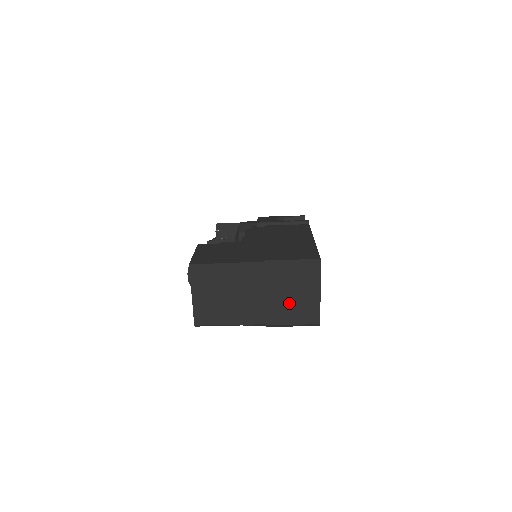
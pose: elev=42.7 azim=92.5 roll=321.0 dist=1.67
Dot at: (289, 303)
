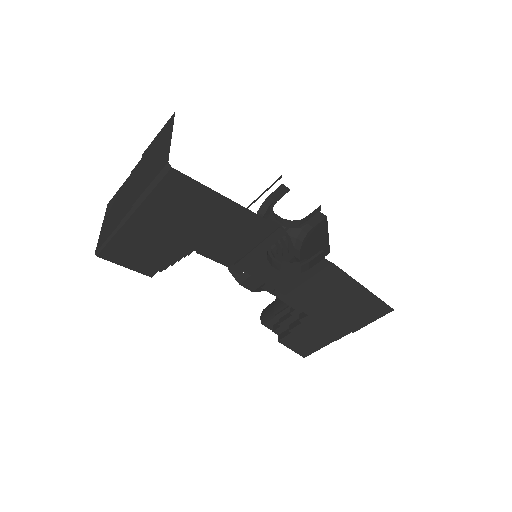
Dot at: (151, 169)
